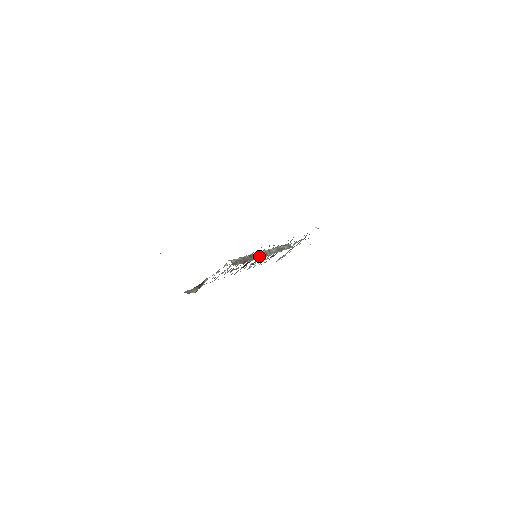
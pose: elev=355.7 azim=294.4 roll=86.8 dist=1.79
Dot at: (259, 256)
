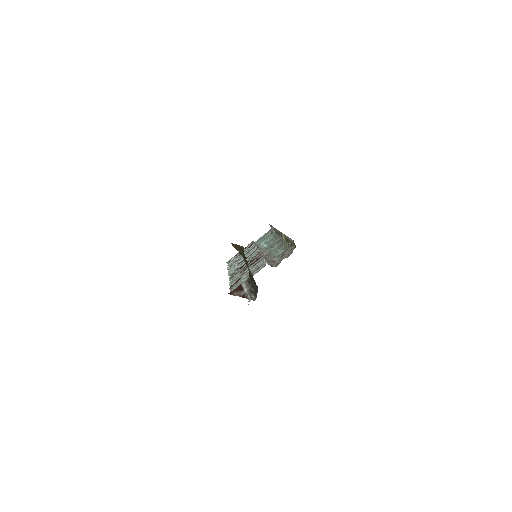
Dot at: (273, 256)
